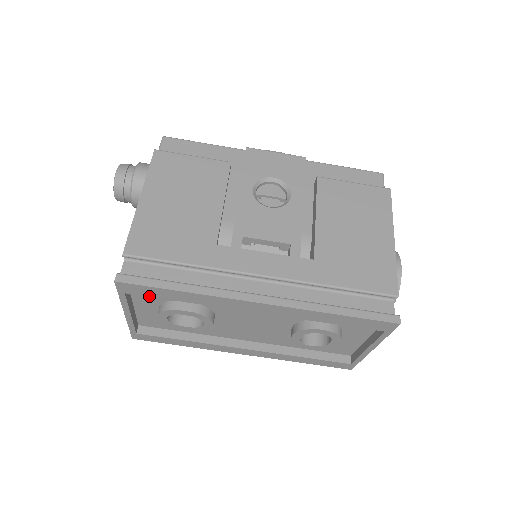
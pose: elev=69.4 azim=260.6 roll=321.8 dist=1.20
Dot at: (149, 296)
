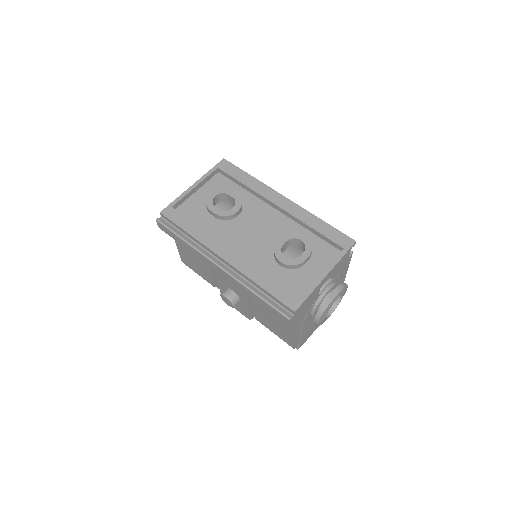
Dot at: (228, 174)
